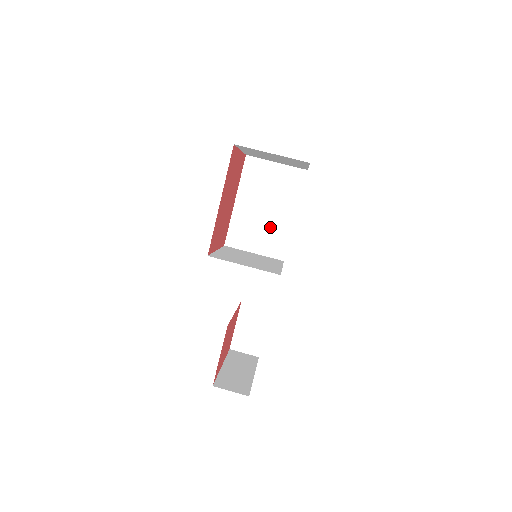
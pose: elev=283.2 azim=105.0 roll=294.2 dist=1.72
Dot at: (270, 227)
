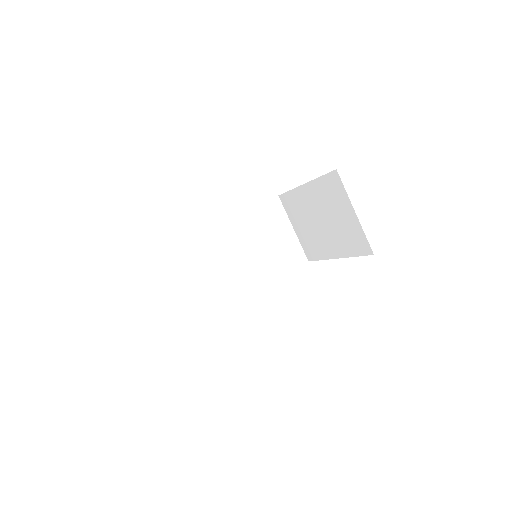
Dot at: (315, 235)
